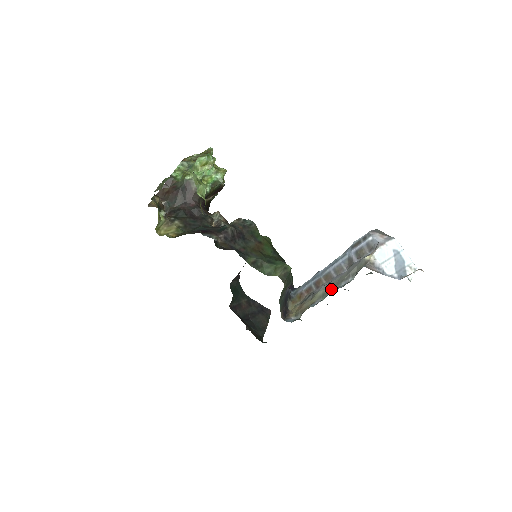
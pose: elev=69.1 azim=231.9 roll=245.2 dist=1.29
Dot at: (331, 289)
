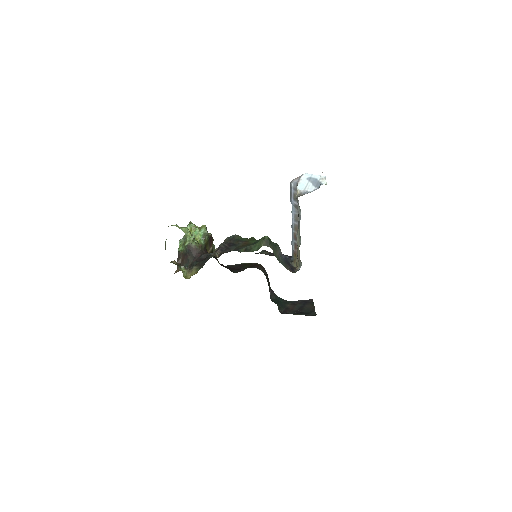
Dot at: (299, 230)
